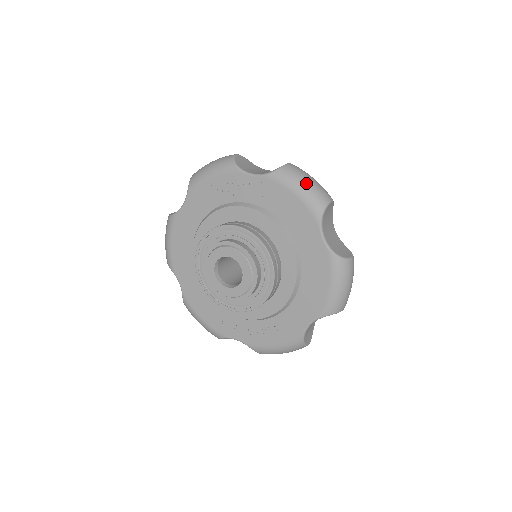
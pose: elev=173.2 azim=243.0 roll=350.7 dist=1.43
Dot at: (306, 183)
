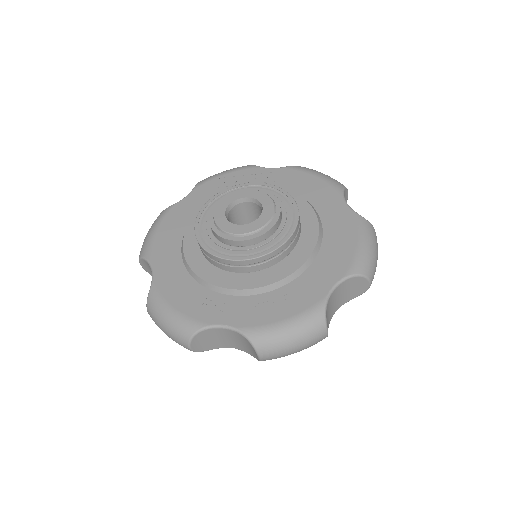
Dot at: (324, 174)
